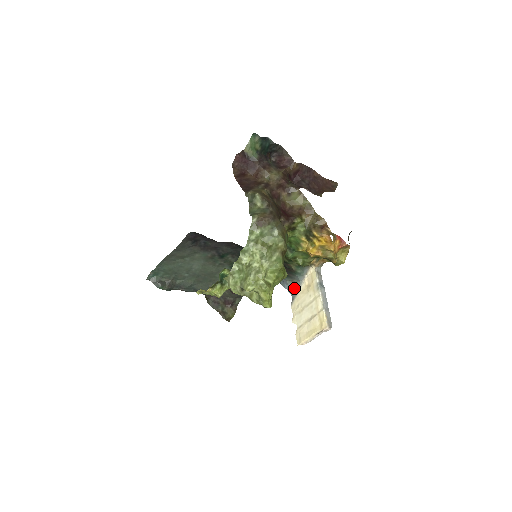
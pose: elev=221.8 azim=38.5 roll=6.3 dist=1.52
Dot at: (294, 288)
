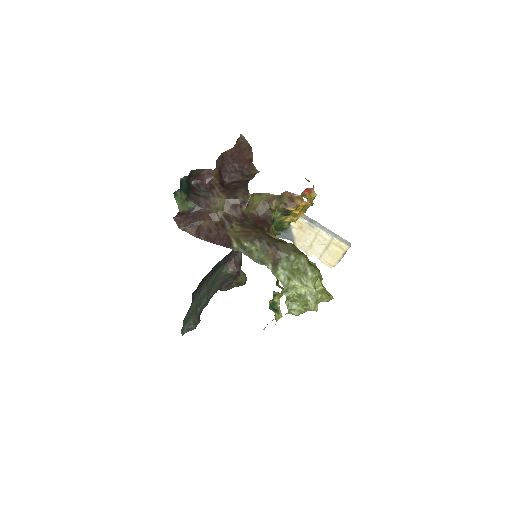
Dot at: (286, 234)
